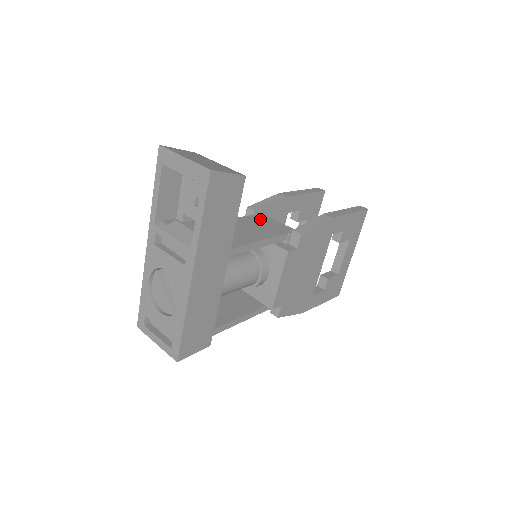
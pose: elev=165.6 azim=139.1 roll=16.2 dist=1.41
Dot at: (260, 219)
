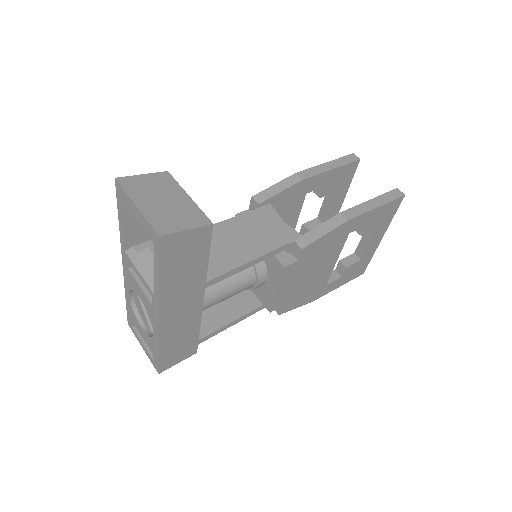
Dot at: (262, 217)
